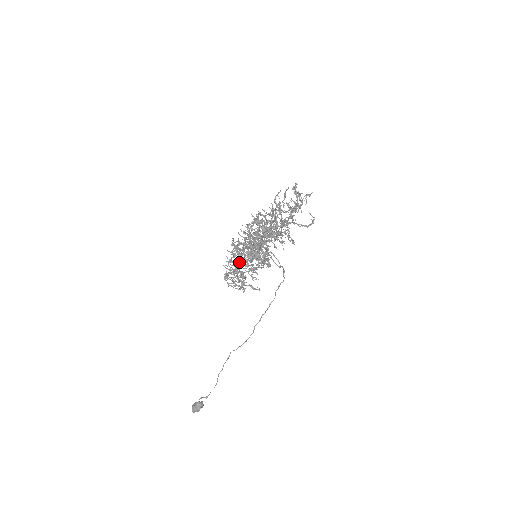
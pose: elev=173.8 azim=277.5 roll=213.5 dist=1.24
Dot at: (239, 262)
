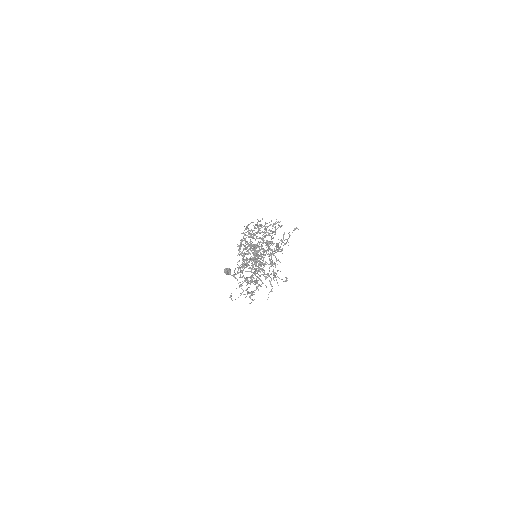
Dot at: (243, 265)
